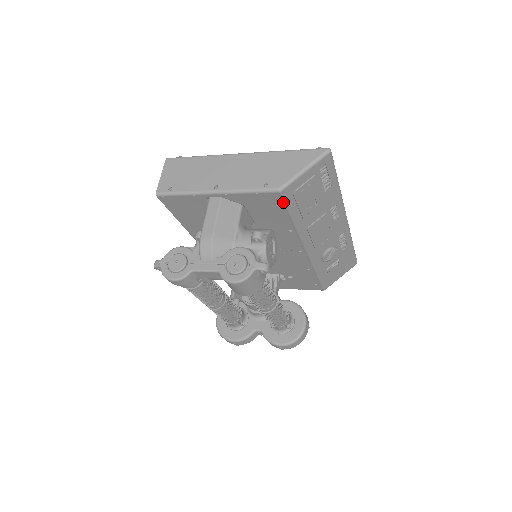
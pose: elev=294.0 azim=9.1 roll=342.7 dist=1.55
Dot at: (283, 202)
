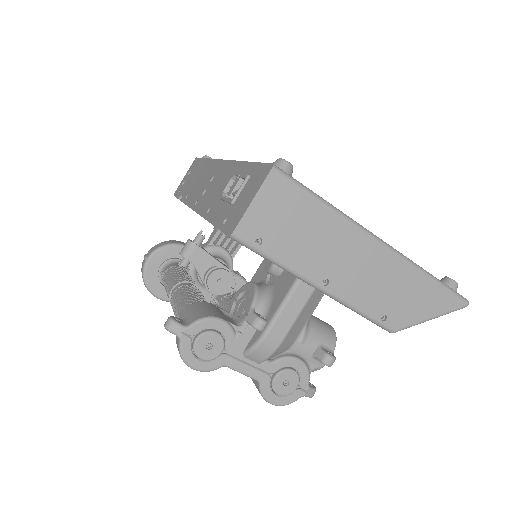
Dot at: occluded
